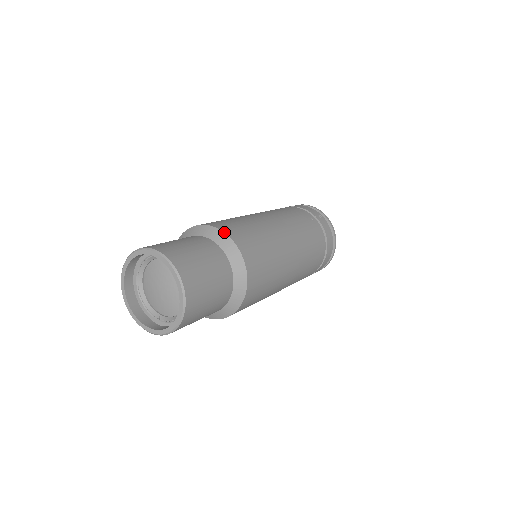
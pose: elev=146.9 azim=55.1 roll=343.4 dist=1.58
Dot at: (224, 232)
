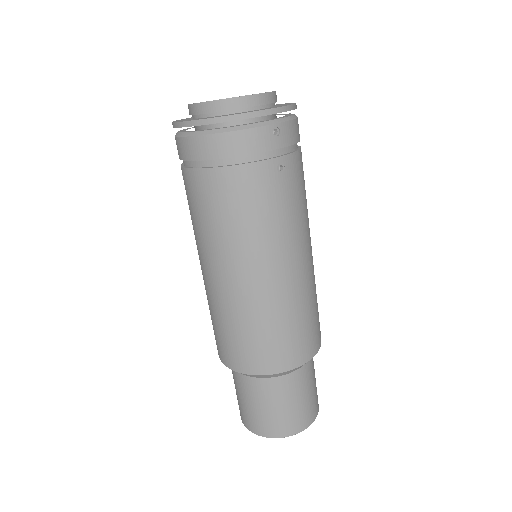
Dot at: occluded
